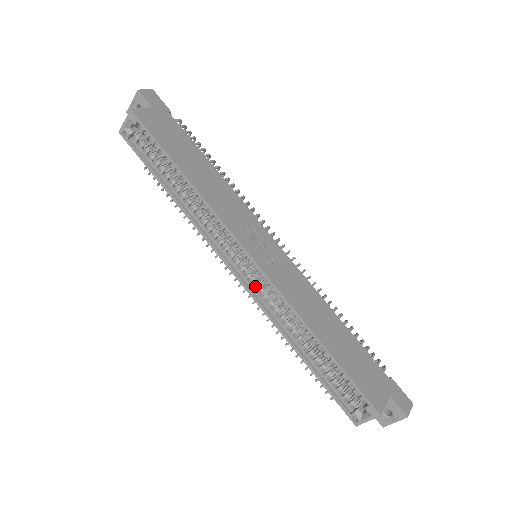
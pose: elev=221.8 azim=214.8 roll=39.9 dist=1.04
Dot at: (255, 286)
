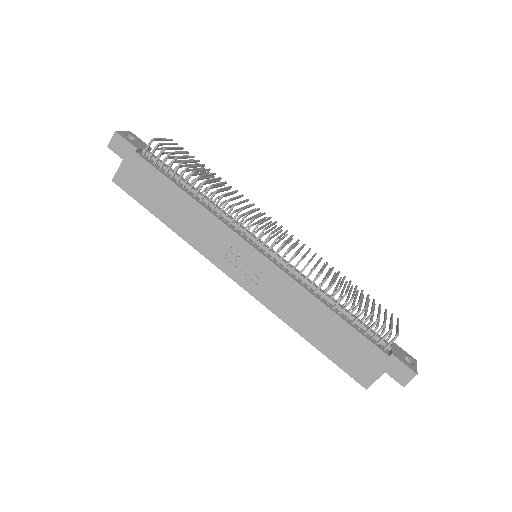
Dot at: occluded
